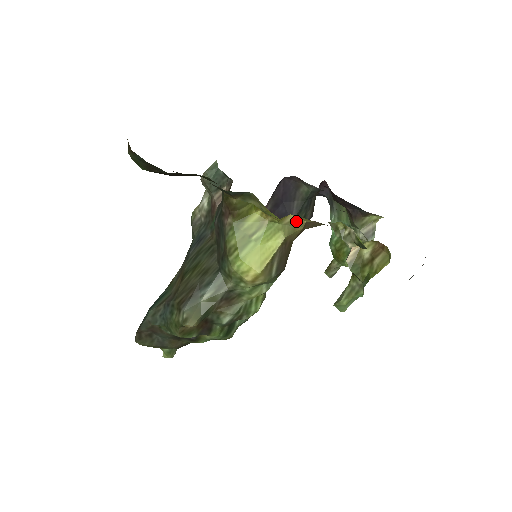
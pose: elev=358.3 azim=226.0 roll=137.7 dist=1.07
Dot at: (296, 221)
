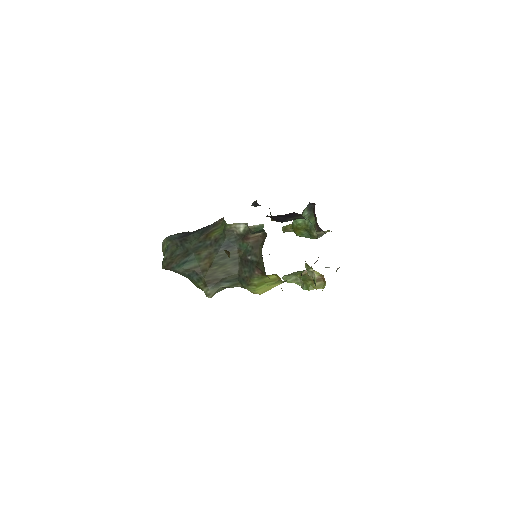
Dot at: occluded
